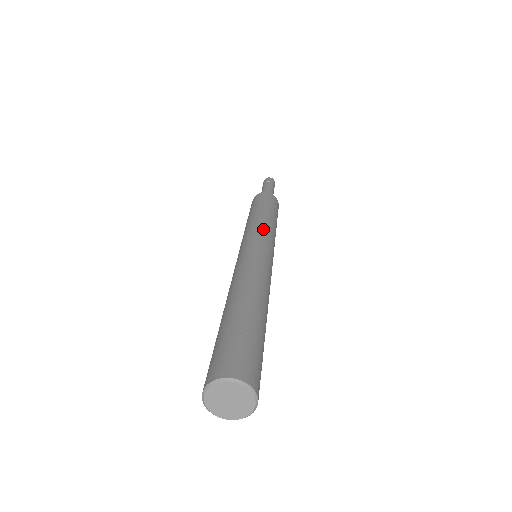
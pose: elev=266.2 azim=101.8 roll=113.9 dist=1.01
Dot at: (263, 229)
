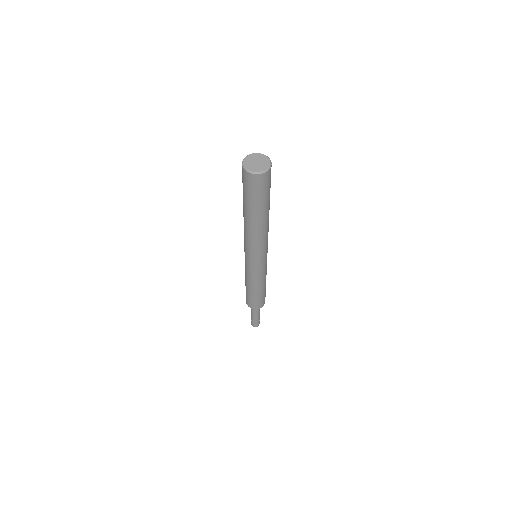
Dot at: occluded
